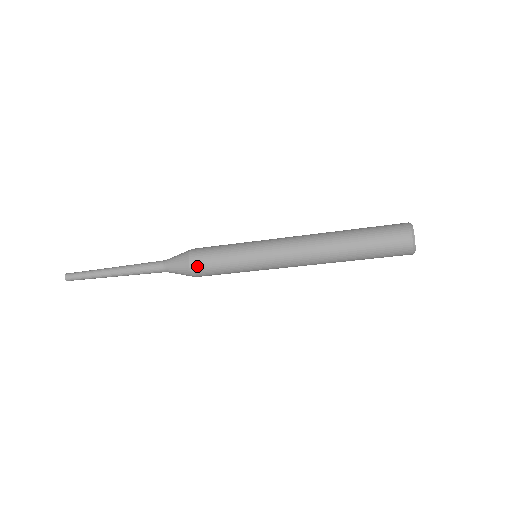
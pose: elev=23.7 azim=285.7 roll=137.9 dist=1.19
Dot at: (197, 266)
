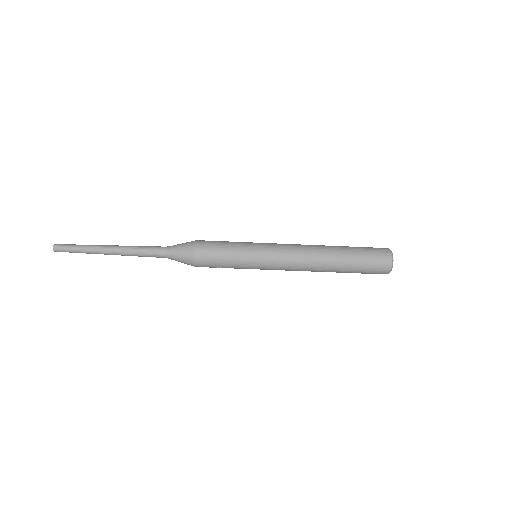
Dot at: (202, 252)
